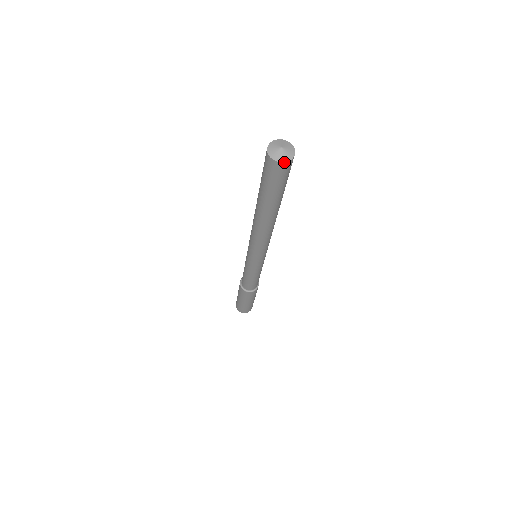
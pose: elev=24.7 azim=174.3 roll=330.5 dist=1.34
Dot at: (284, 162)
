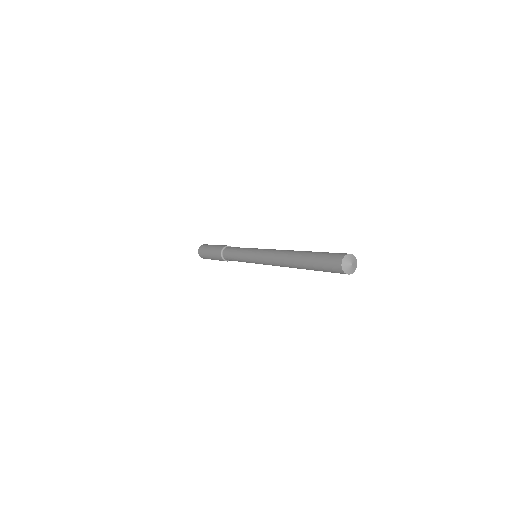
Dot at: occluded
